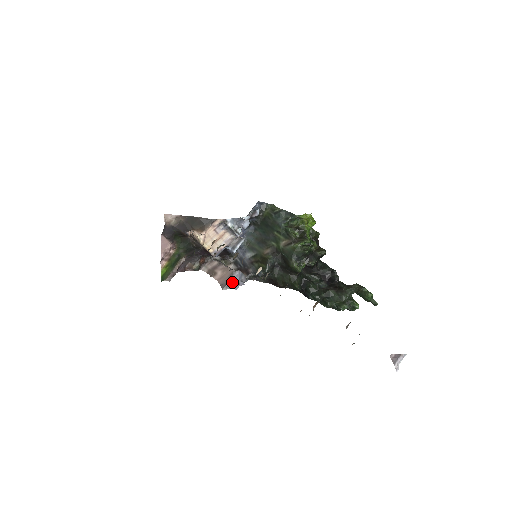
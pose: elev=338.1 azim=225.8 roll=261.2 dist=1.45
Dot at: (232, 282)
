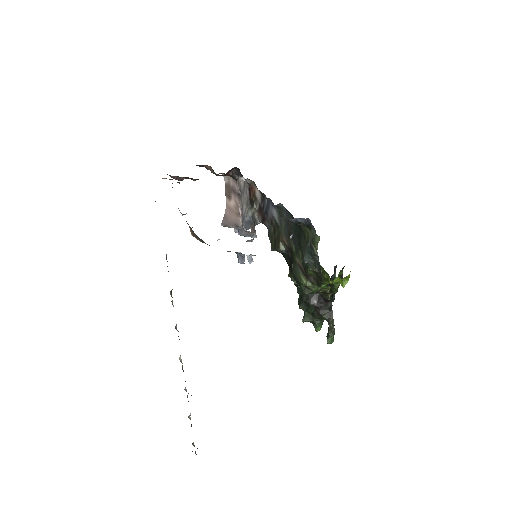
Dot at: (234, 228)
